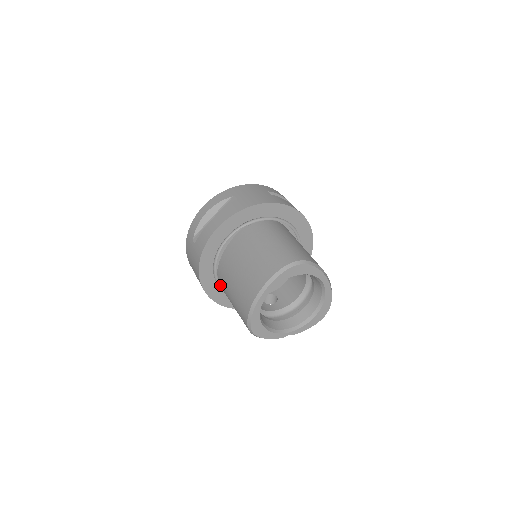
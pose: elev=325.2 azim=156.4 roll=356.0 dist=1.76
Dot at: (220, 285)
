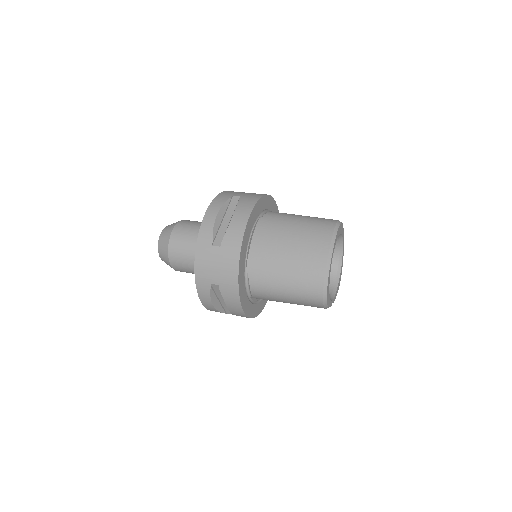
Dot at: (252, 284)
